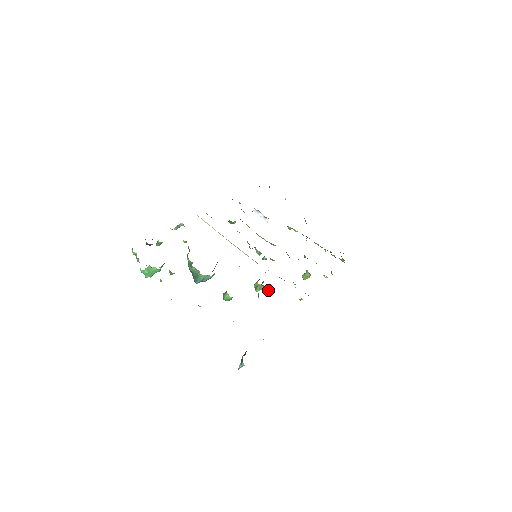
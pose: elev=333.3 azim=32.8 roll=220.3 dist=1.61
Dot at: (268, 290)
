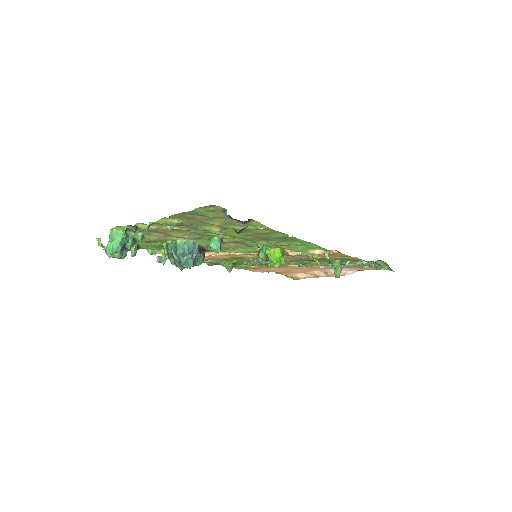
Dot at: (275, 253)
